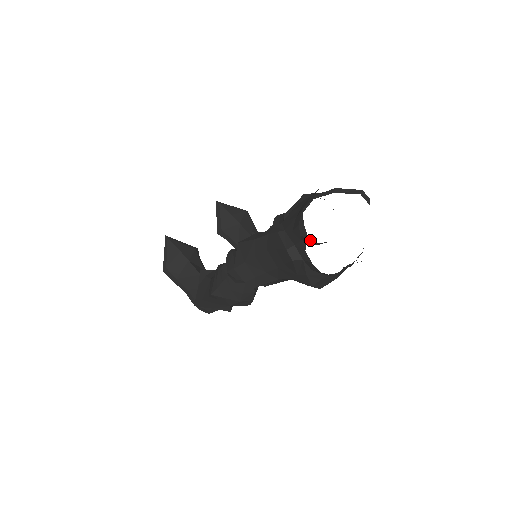
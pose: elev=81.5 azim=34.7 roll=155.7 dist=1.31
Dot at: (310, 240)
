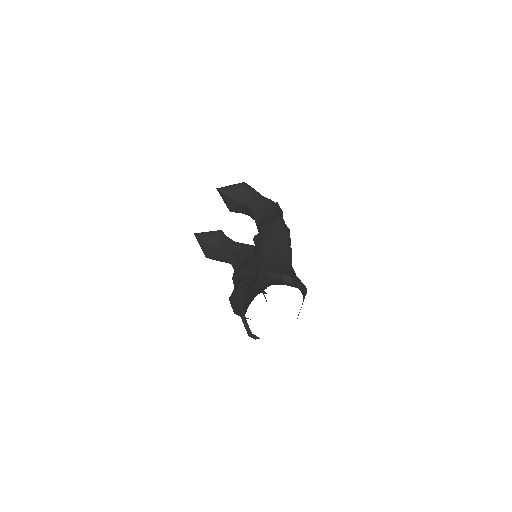
Dot at: occluded
